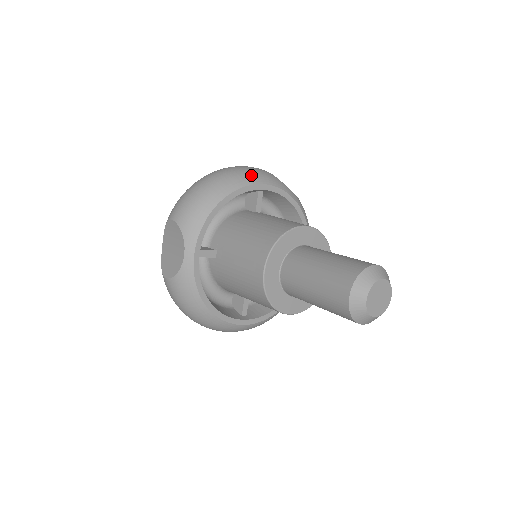
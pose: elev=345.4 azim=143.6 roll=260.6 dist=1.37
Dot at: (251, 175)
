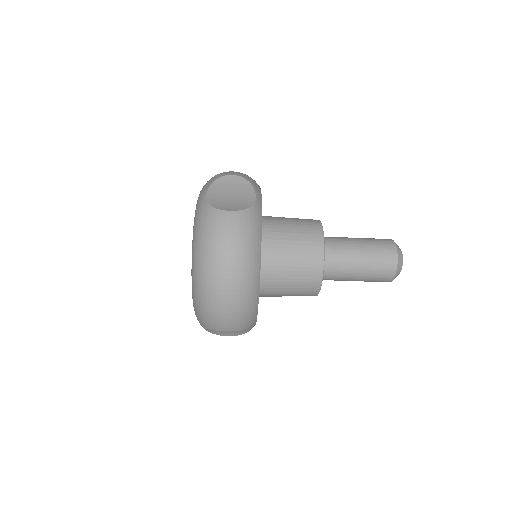
Dot at: occluded
